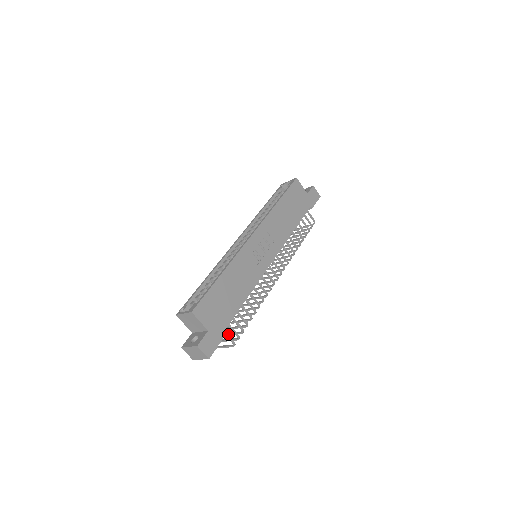
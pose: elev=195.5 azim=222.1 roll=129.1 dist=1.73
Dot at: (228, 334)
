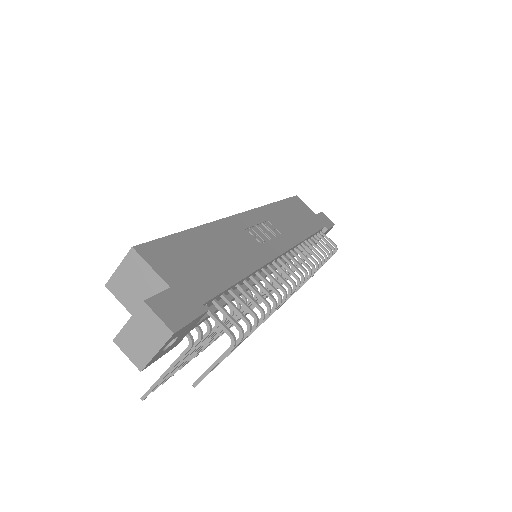
Dot at: occluded
